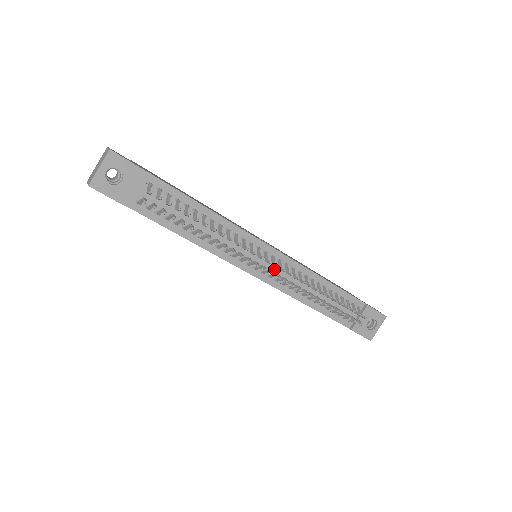
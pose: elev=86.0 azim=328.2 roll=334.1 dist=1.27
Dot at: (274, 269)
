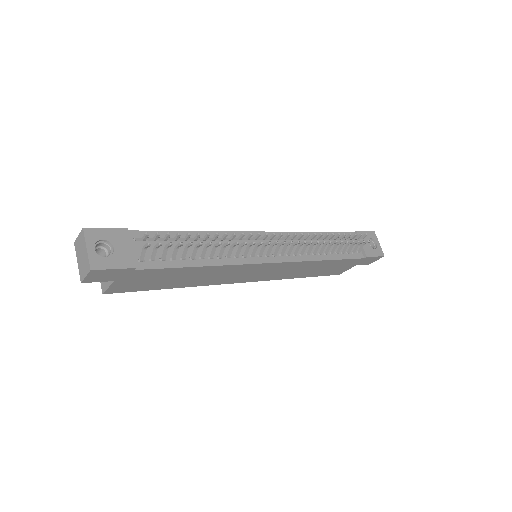
Dot at: occluded
